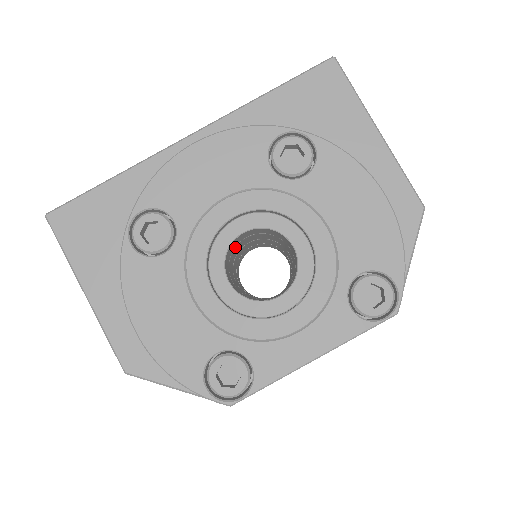
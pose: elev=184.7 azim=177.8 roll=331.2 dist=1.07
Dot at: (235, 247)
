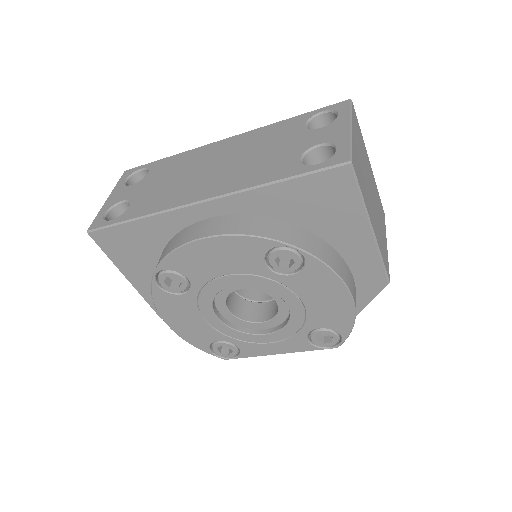
Dot at: occluded
